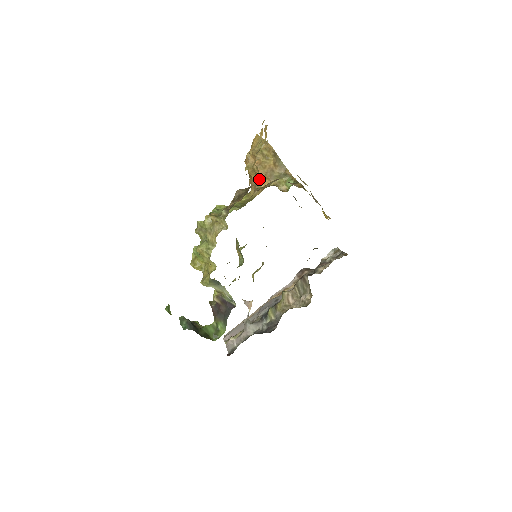
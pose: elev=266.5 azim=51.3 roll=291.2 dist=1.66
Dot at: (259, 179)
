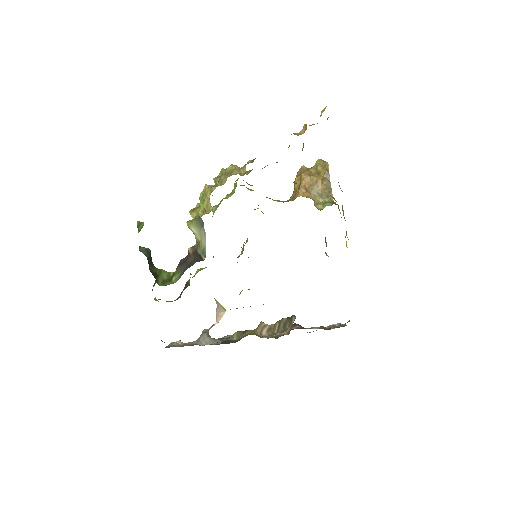
Dot at: (301, 188)
